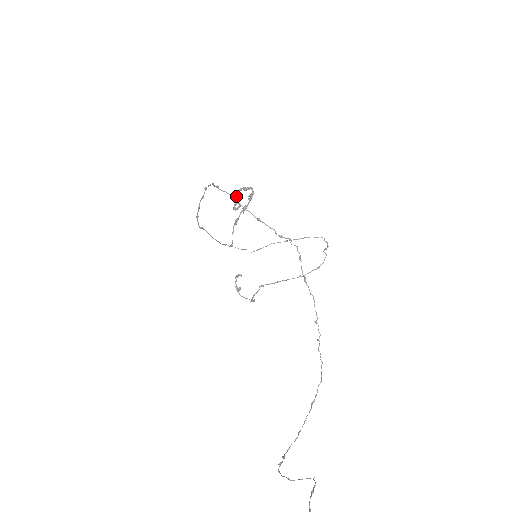
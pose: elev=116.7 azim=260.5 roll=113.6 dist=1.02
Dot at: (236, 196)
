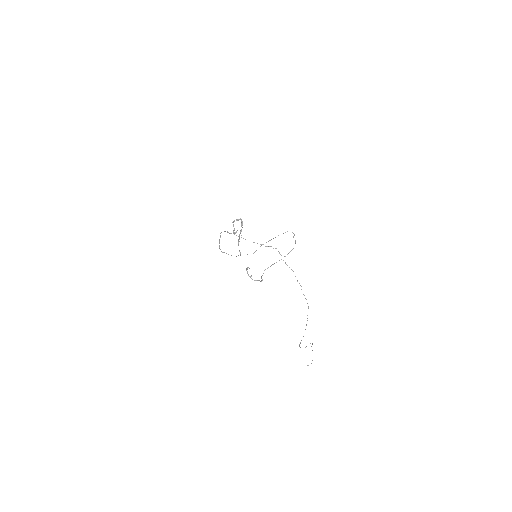
Dot at: (233, 225)
